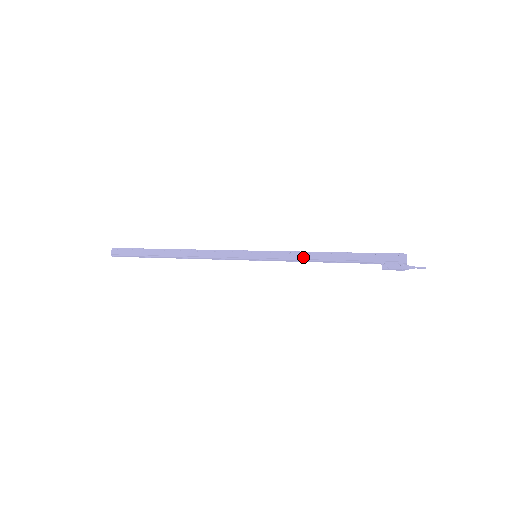
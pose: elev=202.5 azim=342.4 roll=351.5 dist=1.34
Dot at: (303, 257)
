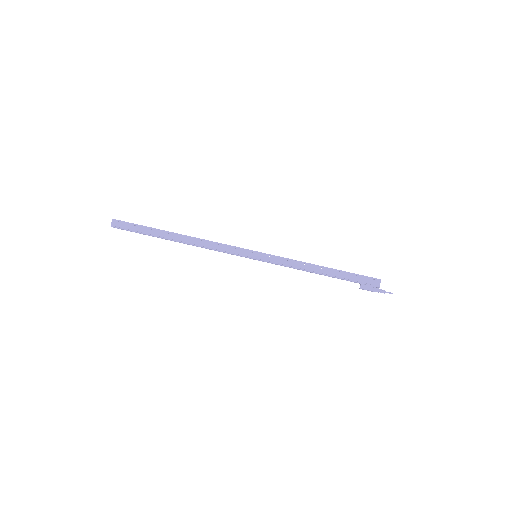
Dot at: (298, 266)
